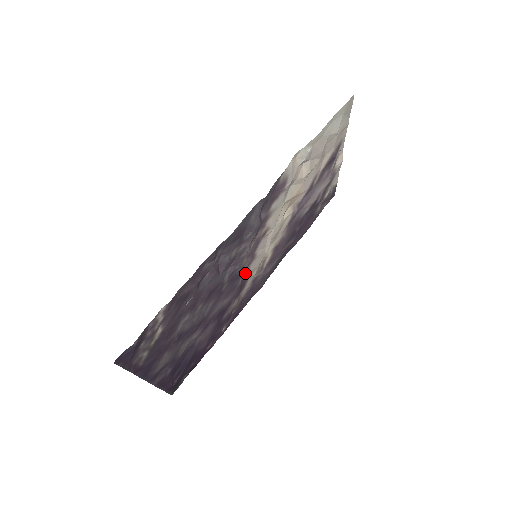
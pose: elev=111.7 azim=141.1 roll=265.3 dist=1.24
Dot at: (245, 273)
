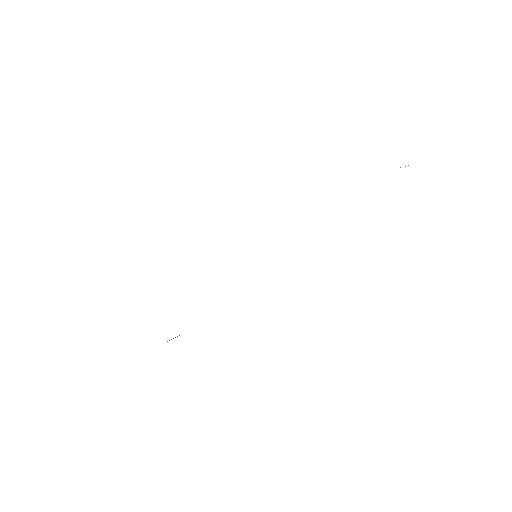
Dot at: occluded
